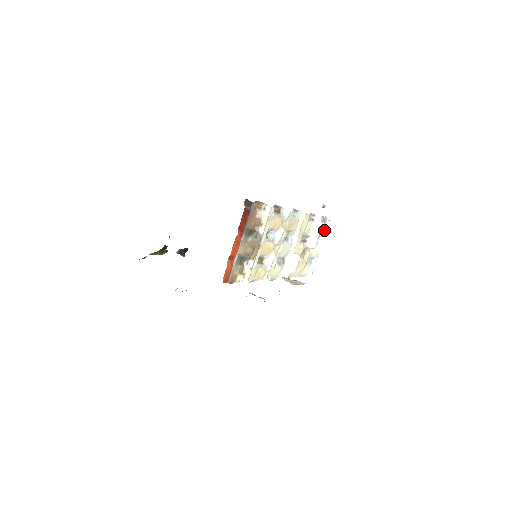
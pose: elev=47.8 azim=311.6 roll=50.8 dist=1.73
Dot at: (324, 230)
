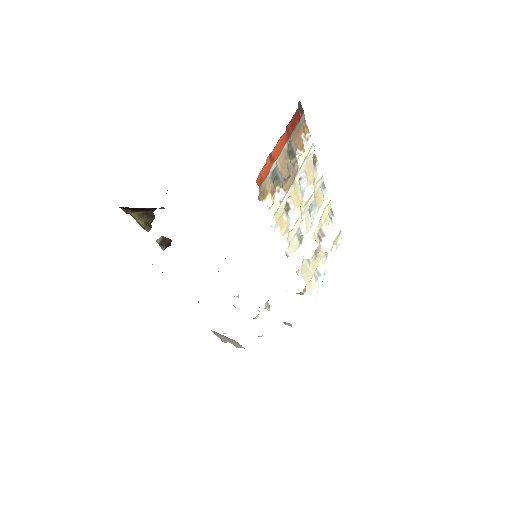
Dot at: (336, 245)
